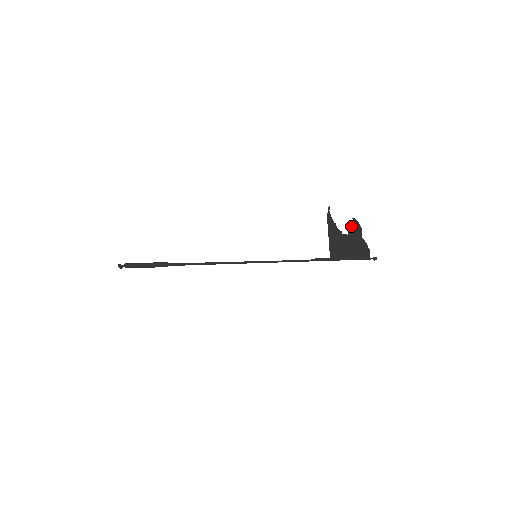
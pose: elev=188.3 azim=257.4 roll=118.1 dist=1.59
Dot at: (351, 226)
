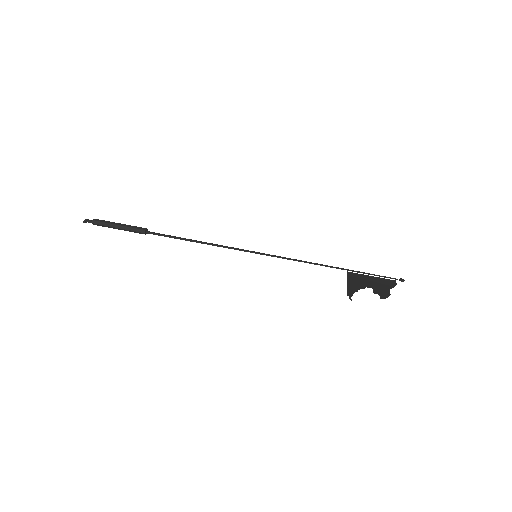
Dot at: (377, 293)
